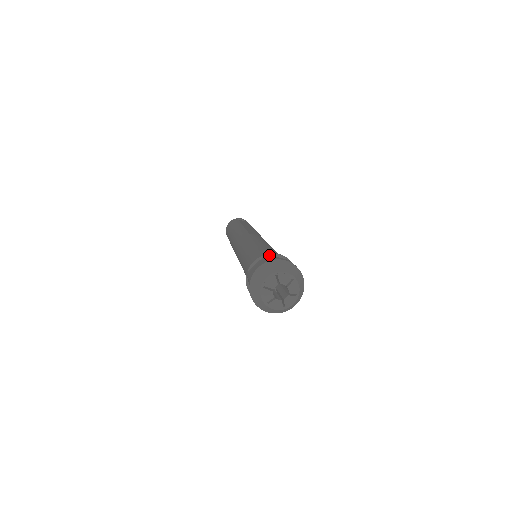
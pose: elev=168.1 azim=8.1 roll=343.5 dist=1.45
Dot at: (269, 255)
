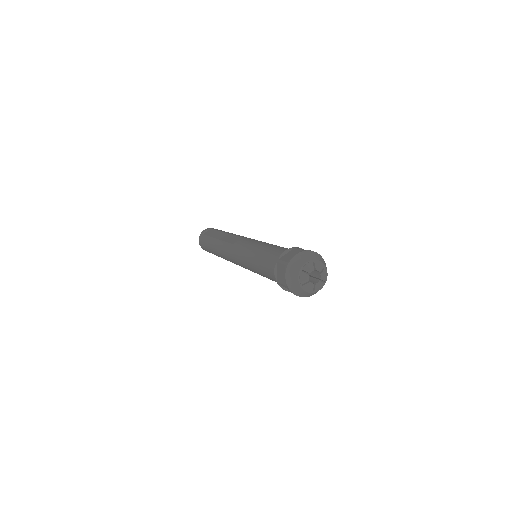
Dot at: (280, 259)
